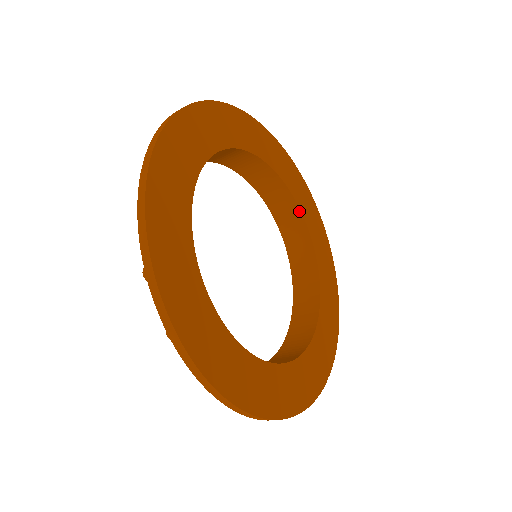
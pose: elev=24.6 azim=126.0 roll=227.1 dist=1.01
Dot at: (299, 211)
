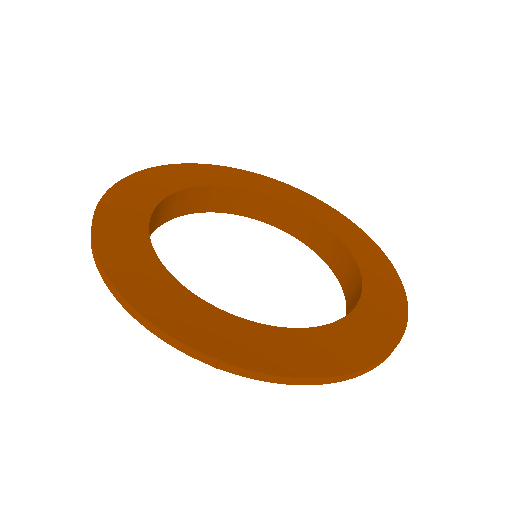
Dot at: (361, 284)
